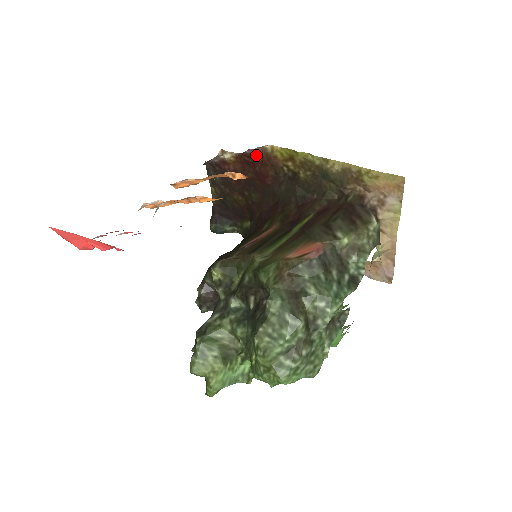
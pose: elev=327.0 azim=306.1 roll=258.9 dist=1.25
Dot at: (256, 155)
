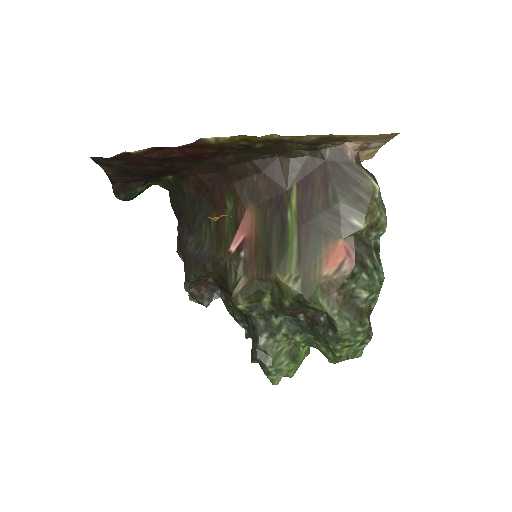
Dot at: (188, 146)
